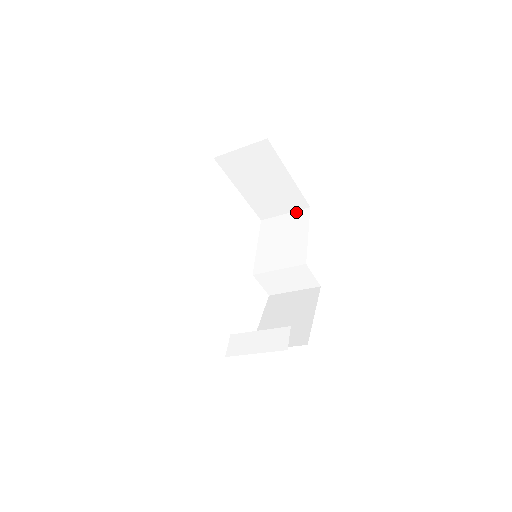
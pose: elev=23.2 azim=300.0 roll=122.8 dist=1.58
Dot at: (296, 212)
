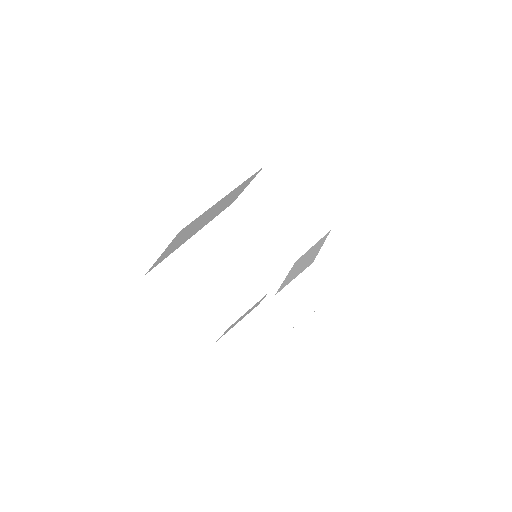
Dot at: (320, 239)
